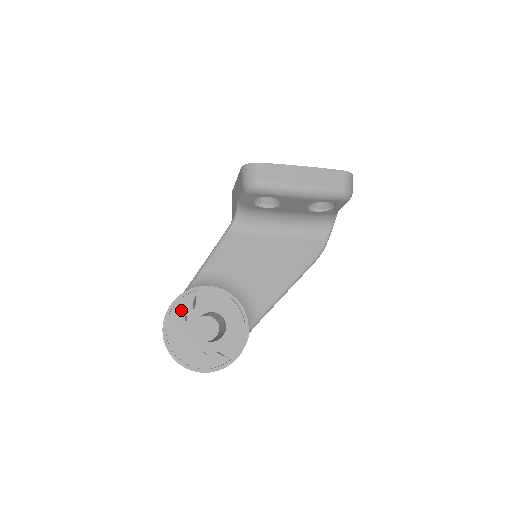
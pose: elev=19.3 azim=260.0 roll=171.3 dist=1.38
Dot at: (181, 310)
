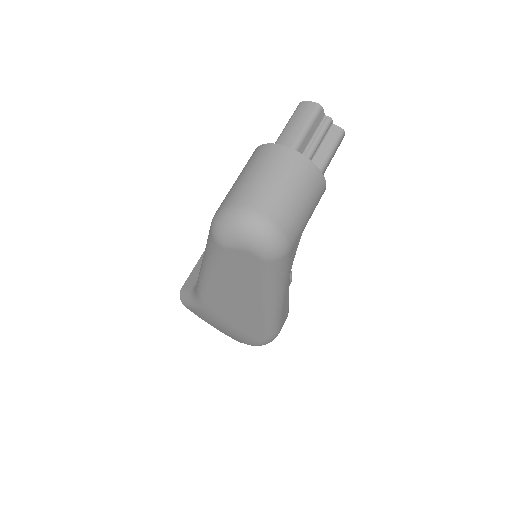
Dot at: occluded
